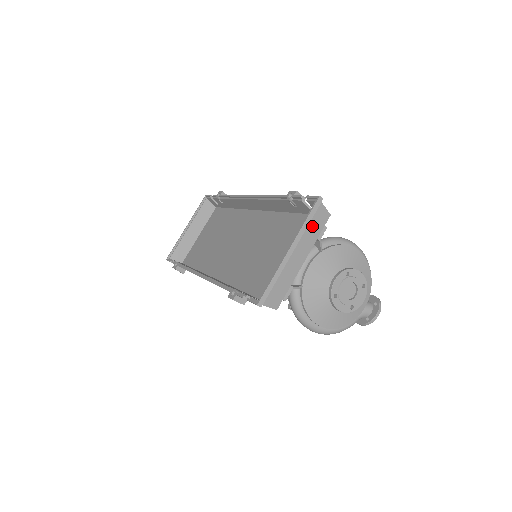
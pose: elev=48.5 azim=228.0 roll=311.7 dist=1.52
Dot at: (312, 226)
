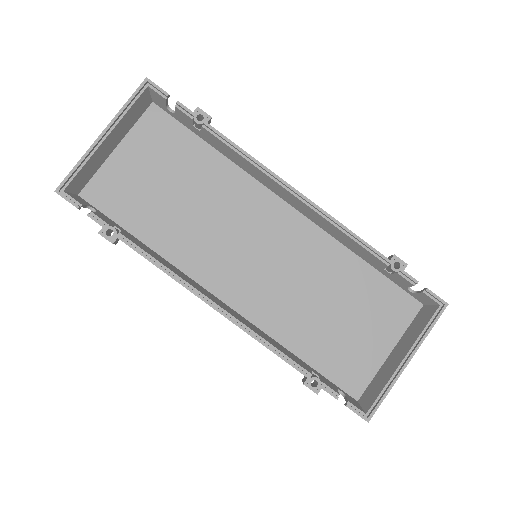
Dot at: (421, 326)
